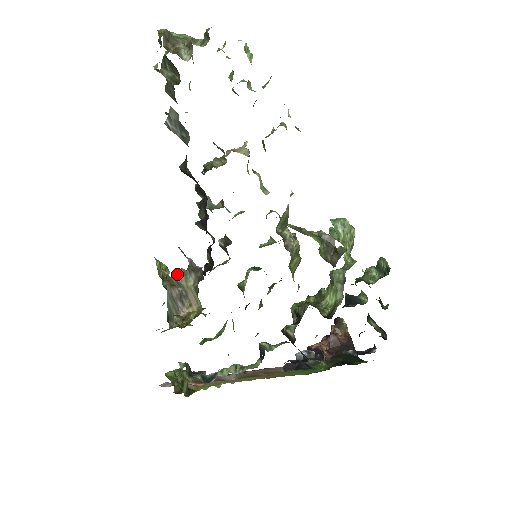
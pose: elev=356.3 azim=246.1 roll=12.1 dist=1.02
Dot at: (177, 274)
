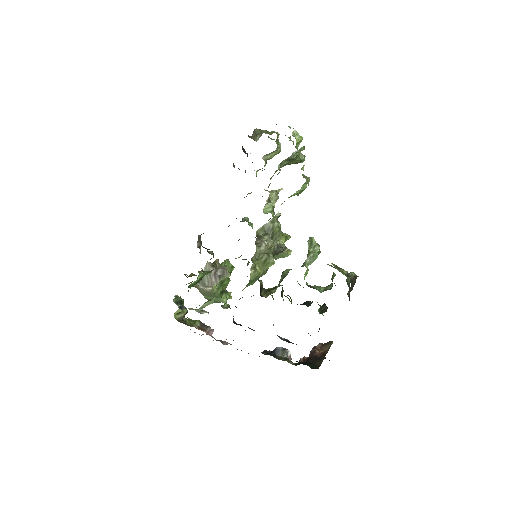
Dot at: (200, 248)
